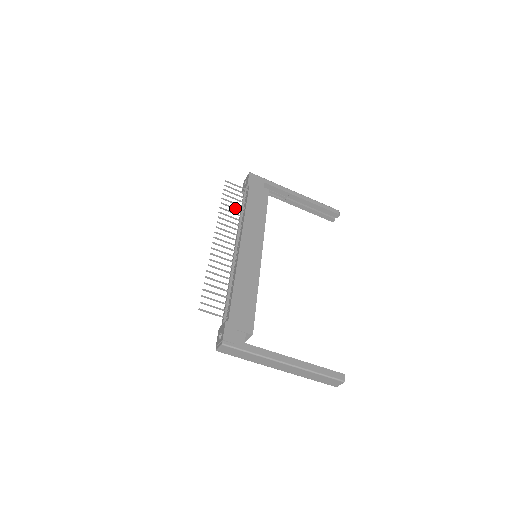
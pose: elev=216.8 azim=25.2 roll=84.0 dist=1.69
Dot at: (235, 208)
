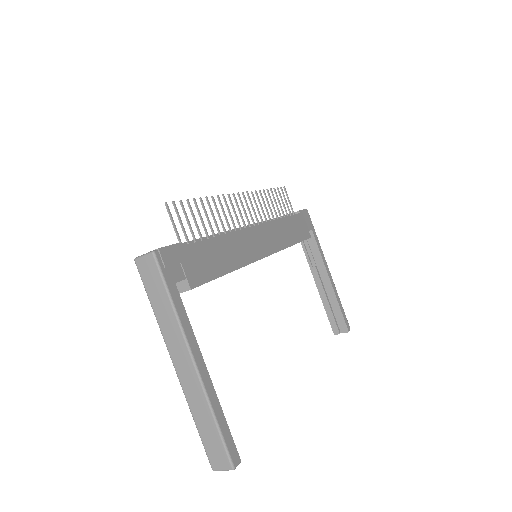
Dot at: (274, 207)
